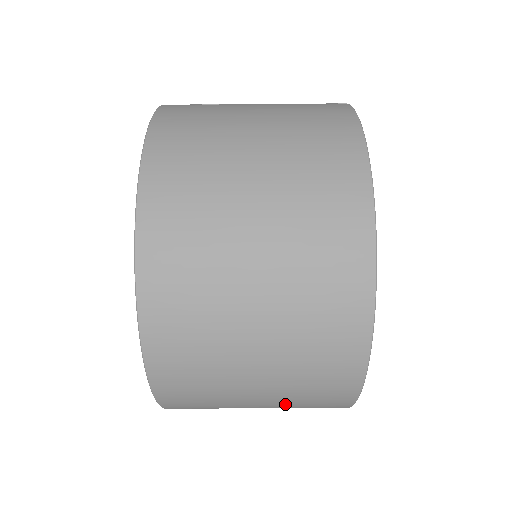
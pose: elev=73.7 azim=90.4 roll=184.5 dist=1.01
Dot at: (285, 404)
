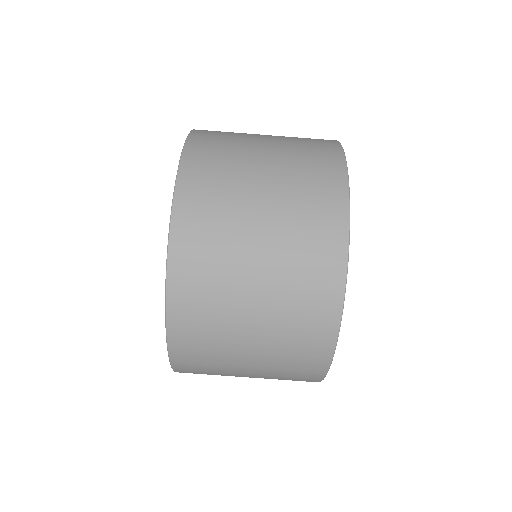
Dot at: (273, 363)
